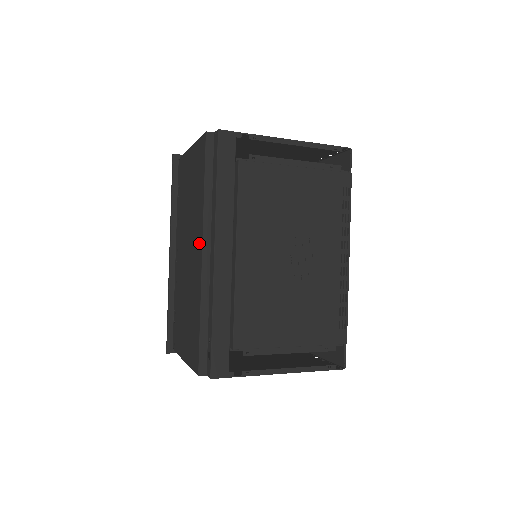
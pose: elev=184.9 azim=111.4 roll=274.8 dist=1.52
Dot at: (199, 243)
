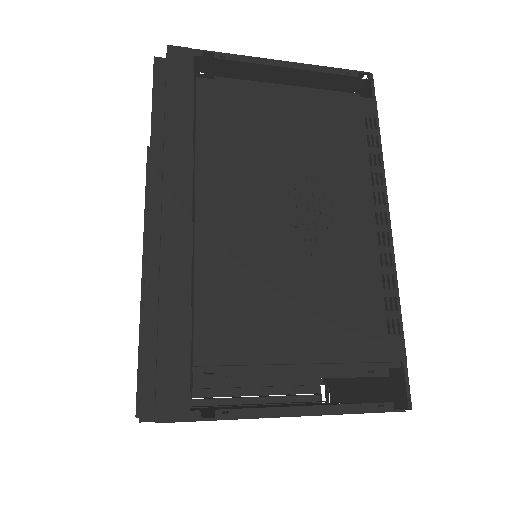
Dot at: occluded
